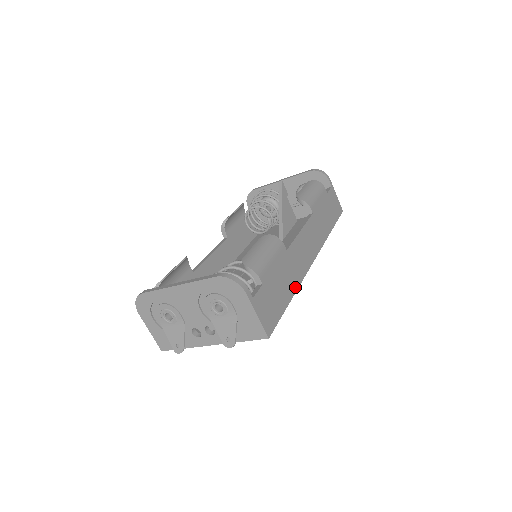
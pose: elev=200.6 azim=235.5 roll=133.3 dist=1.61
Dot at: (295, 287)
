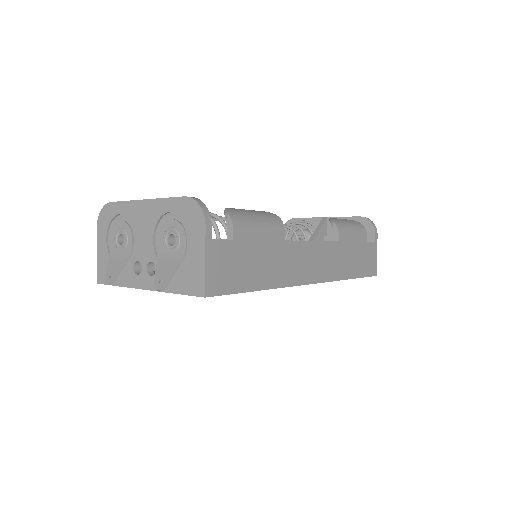
Dot at: (273, 284)
